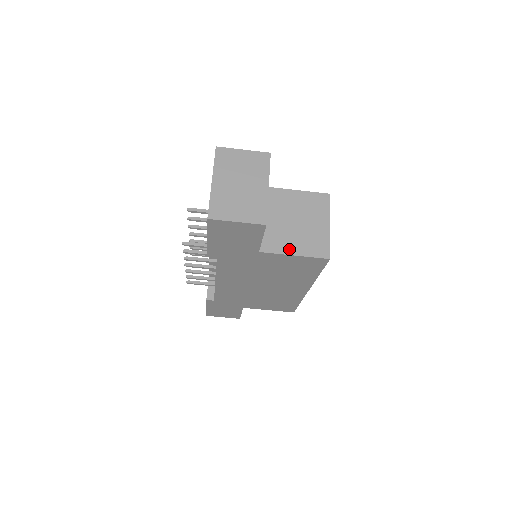
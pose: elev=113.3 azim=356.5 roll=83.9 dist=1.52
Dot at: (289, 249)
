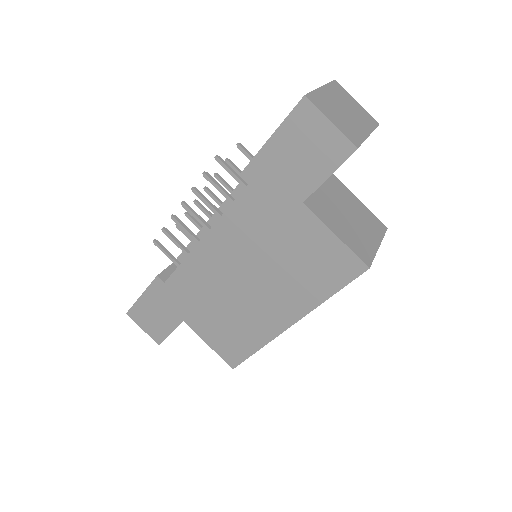
Dot at: (333, 227)
